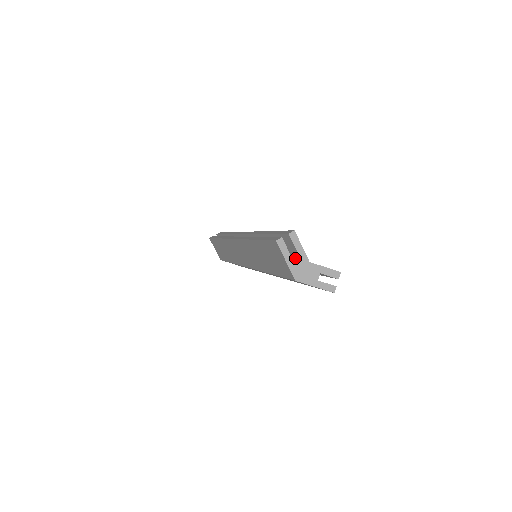
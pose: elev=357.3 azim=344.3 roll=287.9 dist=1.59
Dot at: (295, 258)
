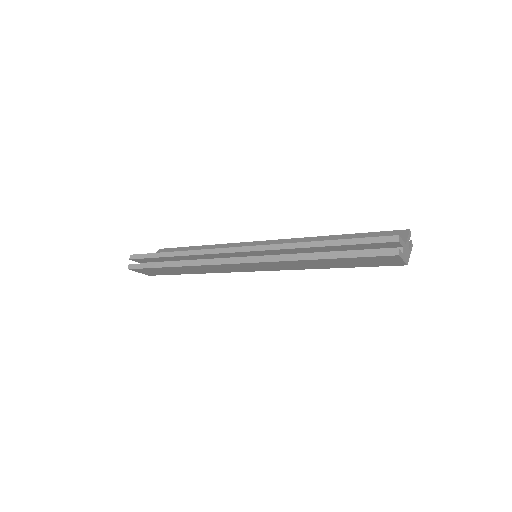
Dot at: (404, 252)
